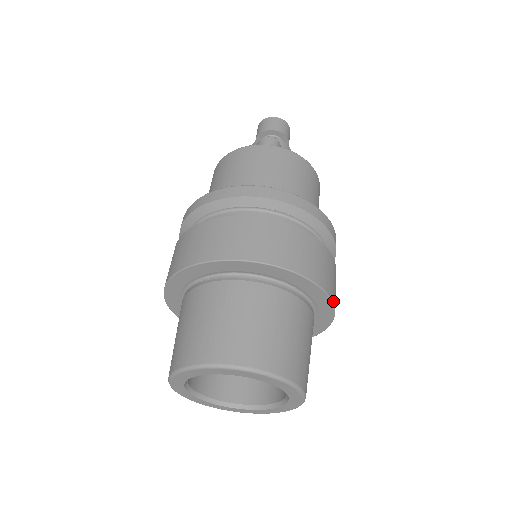
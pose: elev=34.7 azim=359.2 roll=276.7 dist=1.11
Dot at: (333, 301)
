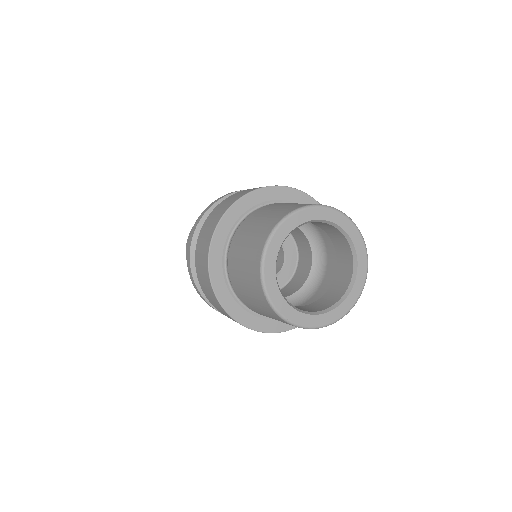
Dot at: (307, 194)
